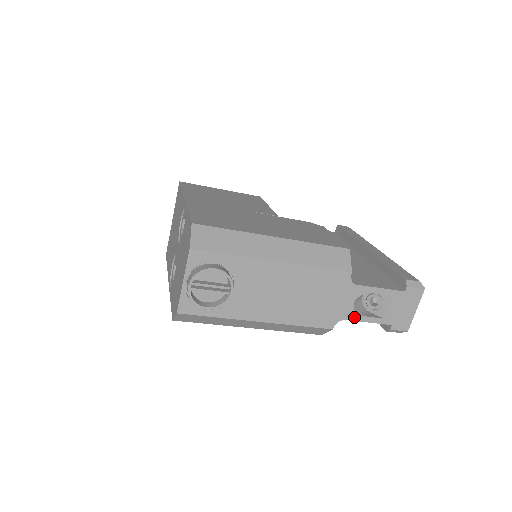
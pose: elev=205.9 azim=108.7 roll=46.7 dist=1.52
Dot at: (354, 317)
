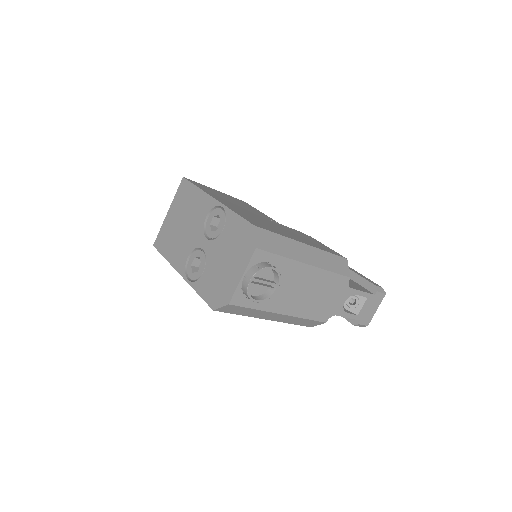
Dot at: (341, 313)
